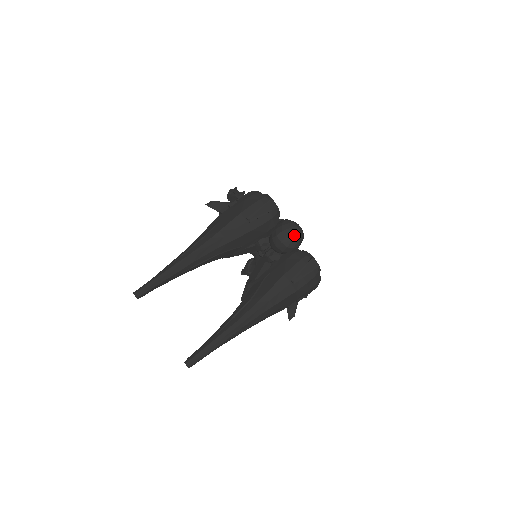
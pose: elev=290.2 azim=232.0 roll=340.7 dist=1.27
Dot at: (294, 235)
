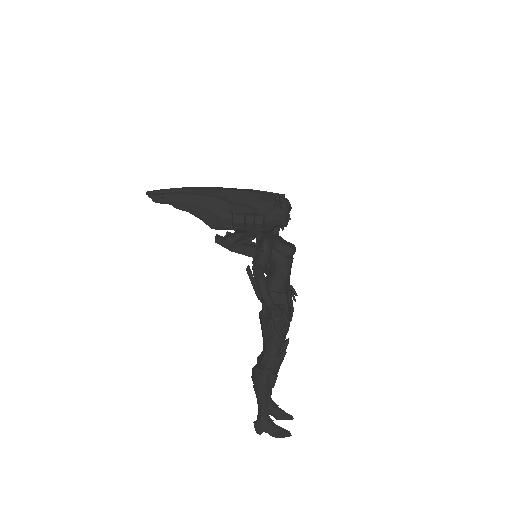
Dot at: (280, 196)
